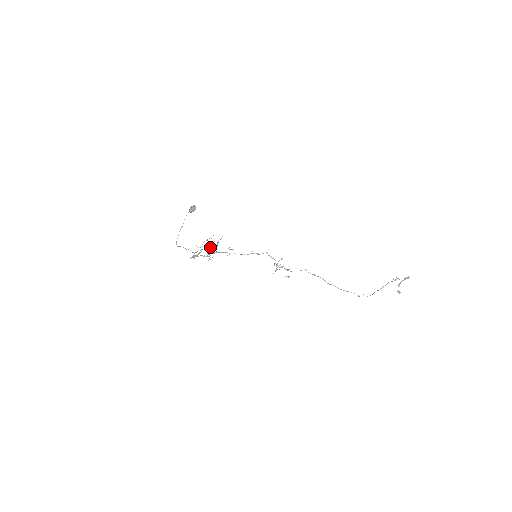
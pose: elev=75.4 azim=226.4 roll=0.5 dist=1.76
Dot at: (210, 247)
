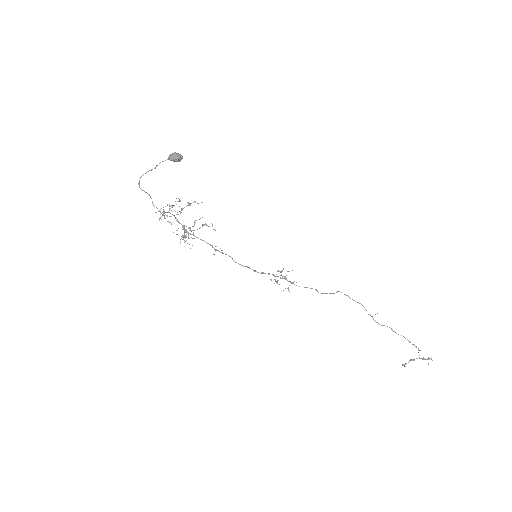
Dot at: (186, 237)
